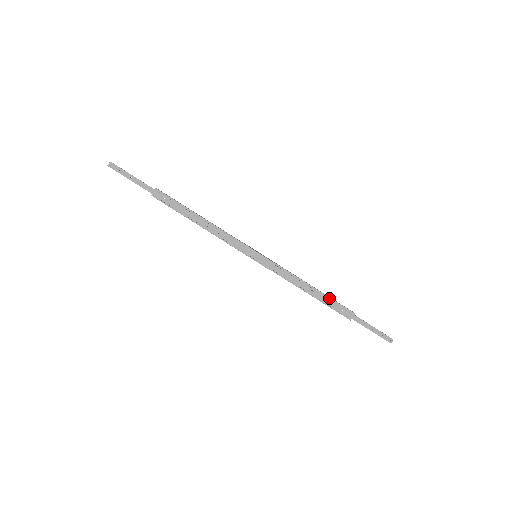
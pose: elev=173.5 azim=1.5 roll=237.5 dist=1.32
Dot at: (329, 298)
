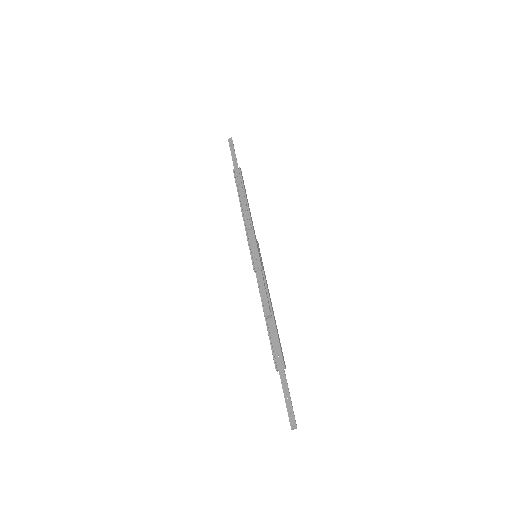
Dot at: (277, 334)
